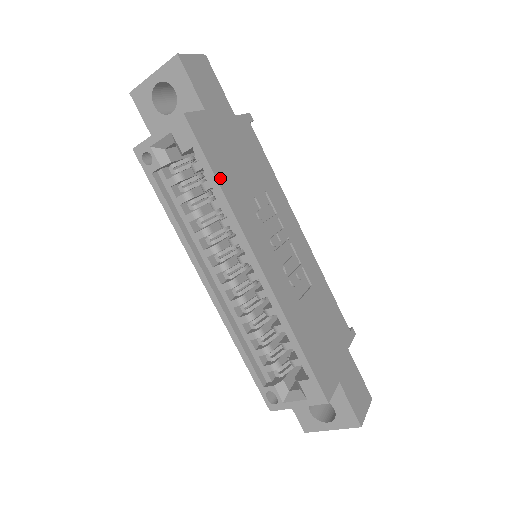
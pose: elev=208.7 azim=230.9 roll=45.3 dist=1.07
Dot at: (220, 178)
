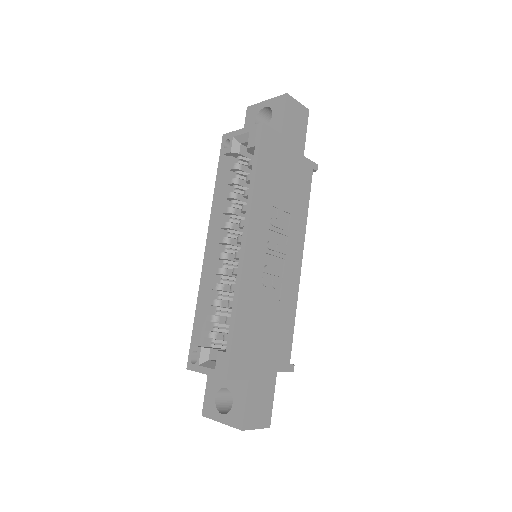
Dot at: (259, 175)
